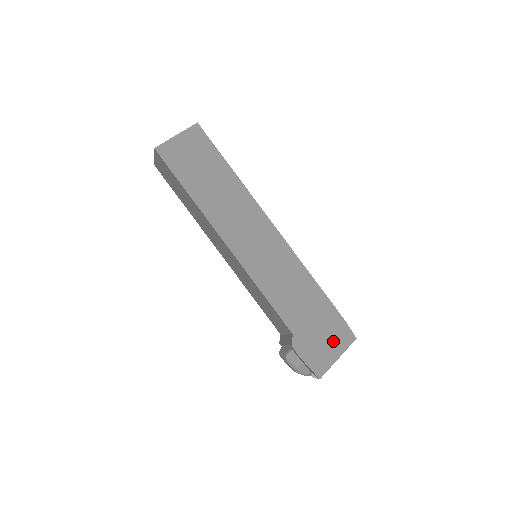
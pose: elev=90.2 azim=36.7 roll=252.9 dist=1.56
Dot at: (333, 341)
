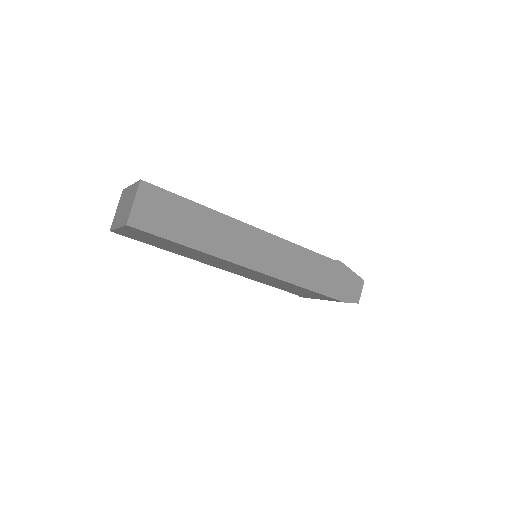
Dot at: occluded
